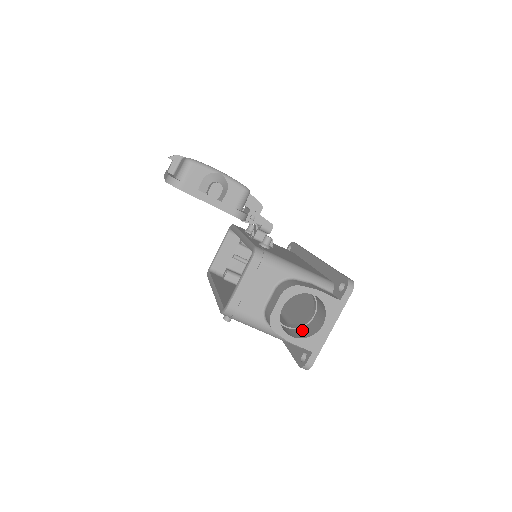
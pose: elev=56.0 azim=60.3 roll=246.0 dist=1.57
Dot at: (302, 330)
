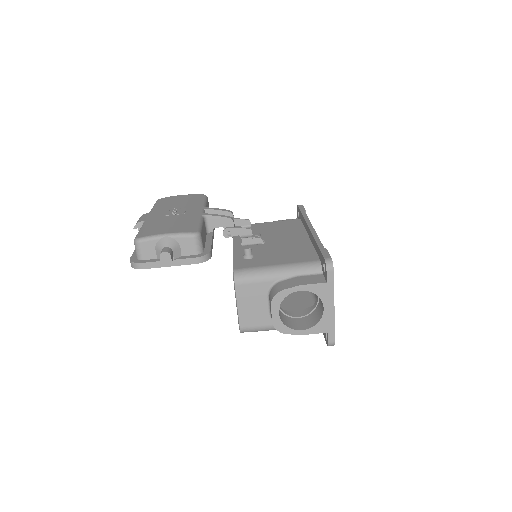
Dot at: (313, 315)
